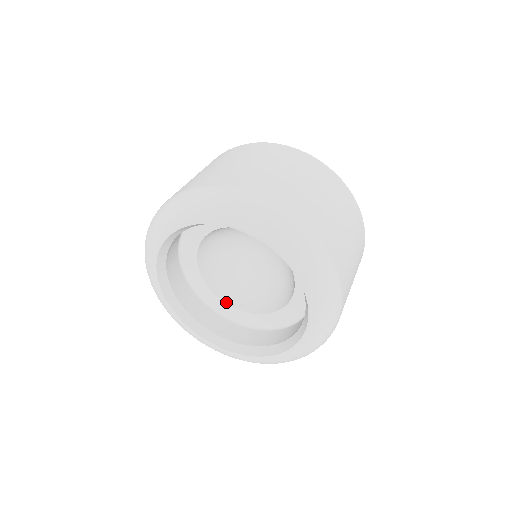
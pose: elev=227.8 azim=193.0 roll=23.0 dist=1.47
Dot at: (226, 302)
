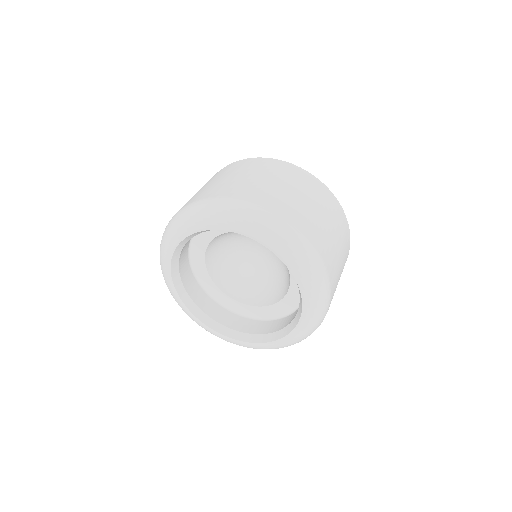
Dot at: (247, 304)
